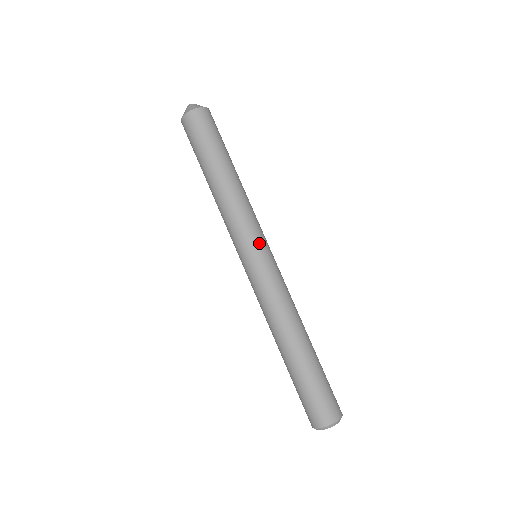
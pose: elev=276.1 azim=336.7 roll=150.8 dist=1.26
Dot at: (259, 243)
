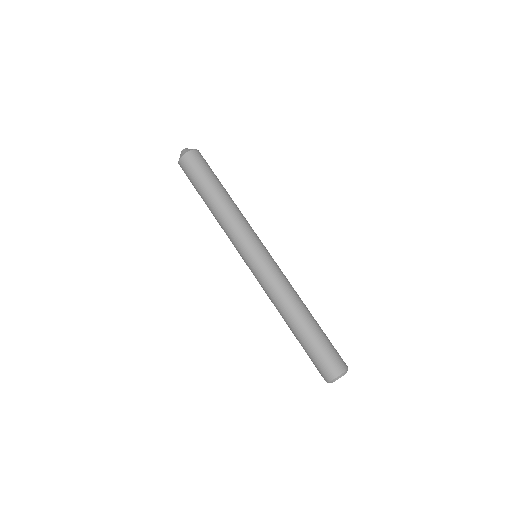
Dot at: (248, 250)
